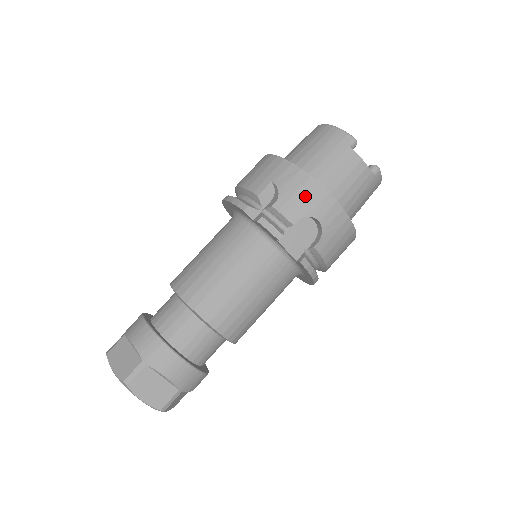
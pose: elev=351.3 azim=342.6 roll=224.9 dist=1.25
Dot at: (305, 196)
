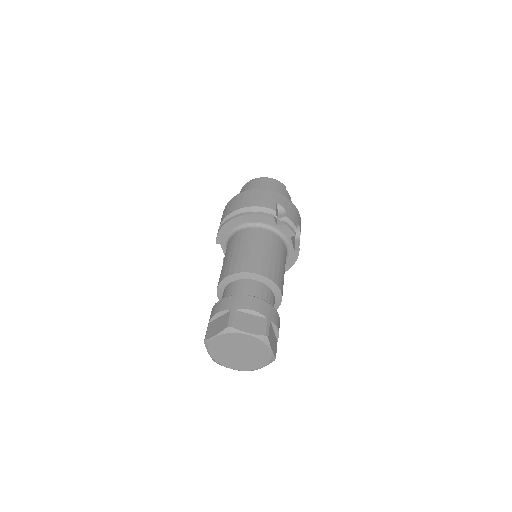
Dot at: (294, 212)
